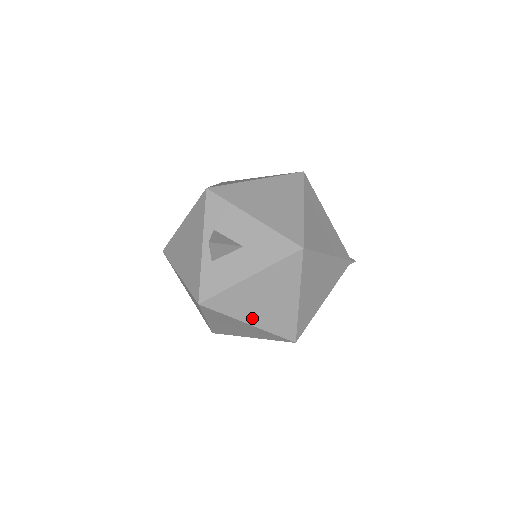
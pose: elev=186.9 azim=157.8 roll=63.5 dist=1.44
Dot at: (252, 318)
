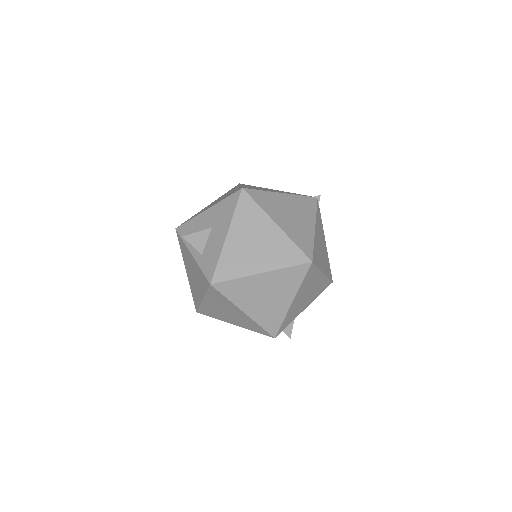
Dot at: (259, 266)
